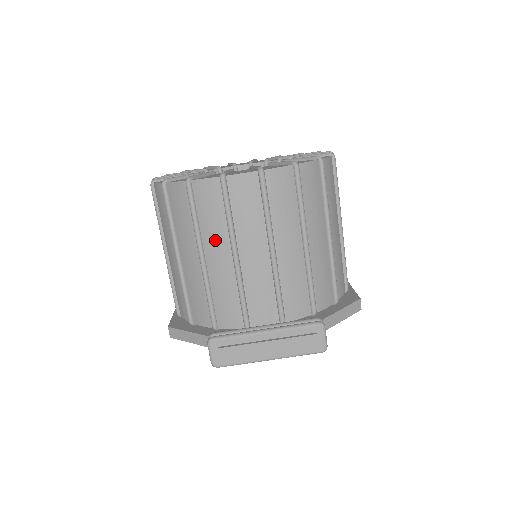
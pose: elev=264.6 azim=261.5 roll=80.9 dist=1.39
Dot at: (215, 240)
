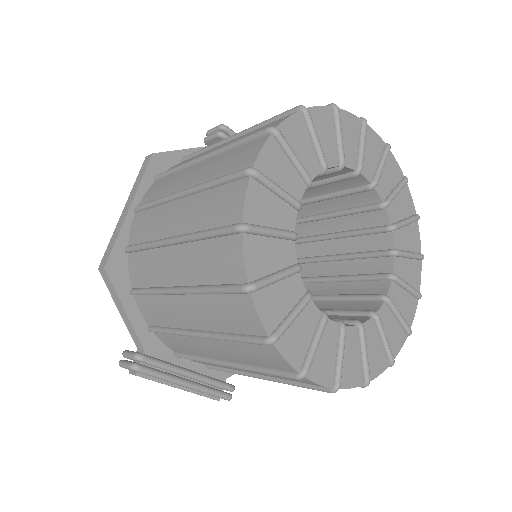
Dot at: (227, 352)
